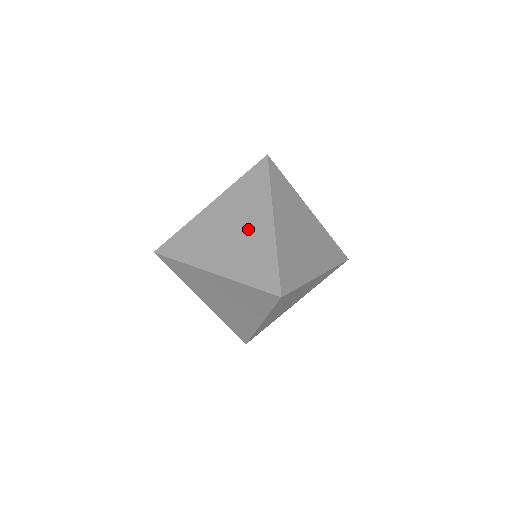
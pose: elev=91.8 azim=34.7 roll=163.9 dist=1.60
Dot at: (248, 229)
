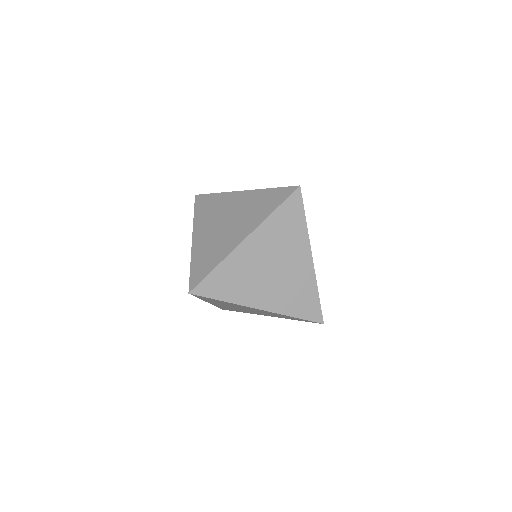
Dot at: (231, 230)
